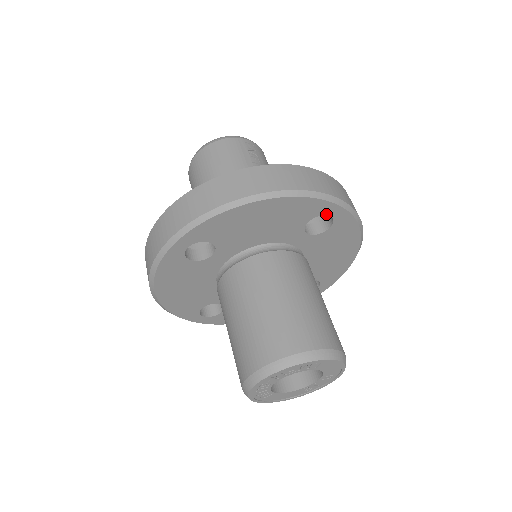
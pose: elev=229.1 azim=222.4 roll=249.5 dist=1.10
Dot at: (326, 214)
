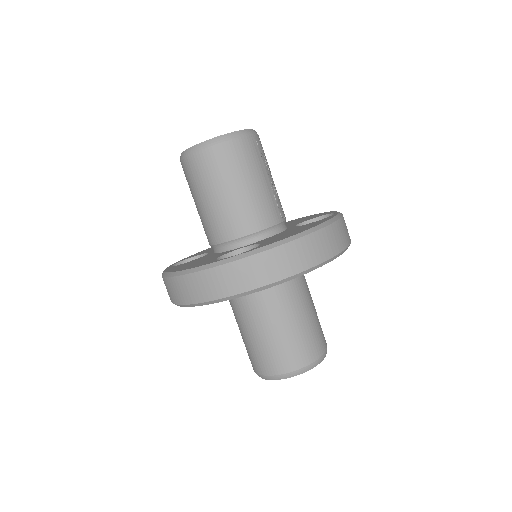
Dot at: occluded
